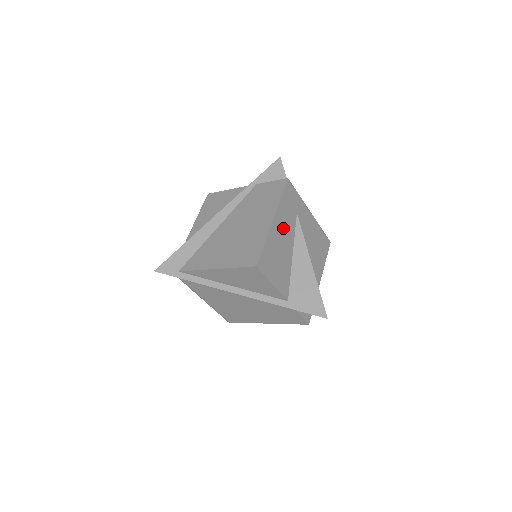
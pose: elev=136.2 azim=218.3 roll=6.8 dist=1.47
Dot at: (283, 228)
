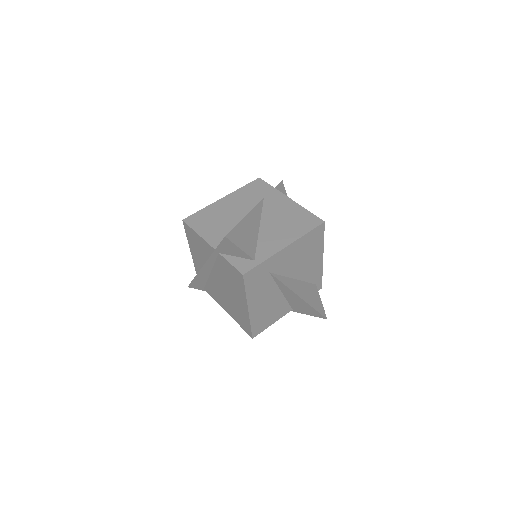
Dot at: (261, 298)
